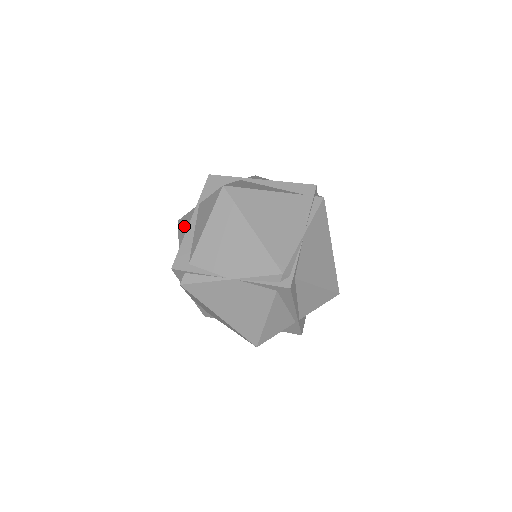
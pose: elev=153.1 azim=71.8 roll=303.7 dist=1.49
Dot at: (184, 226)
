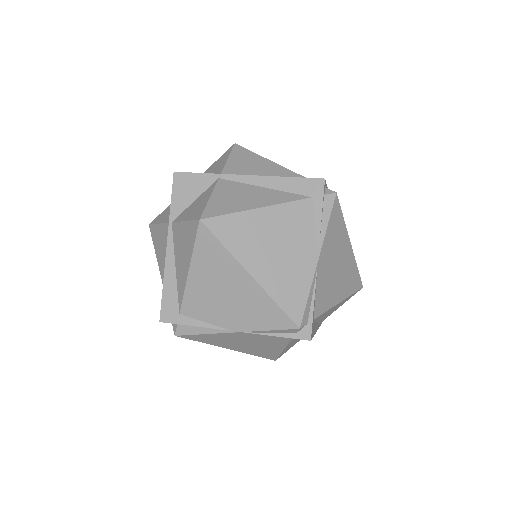
Dot at: (159, 243)
